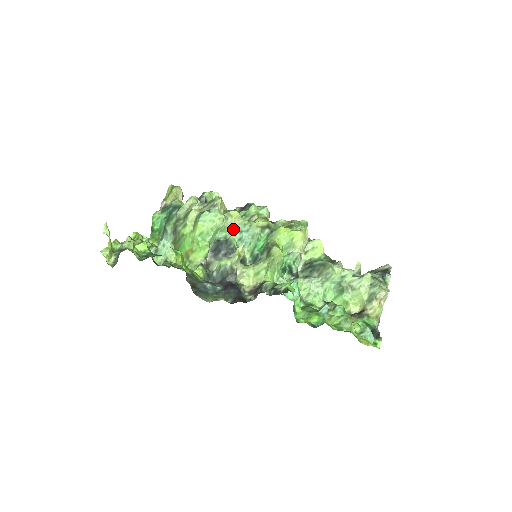
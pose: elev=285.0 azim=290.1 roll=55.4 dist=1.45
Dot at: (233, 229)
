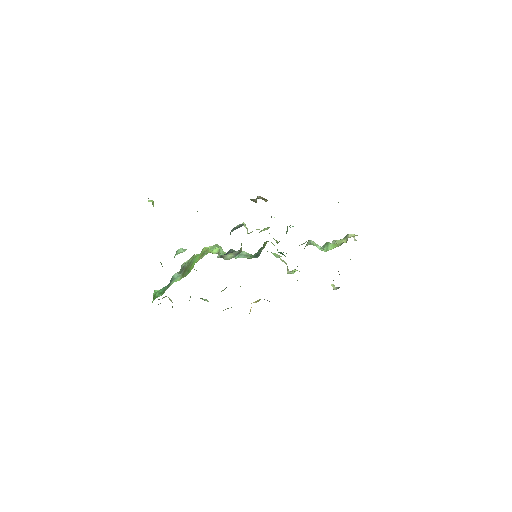
Dot at: occluded
